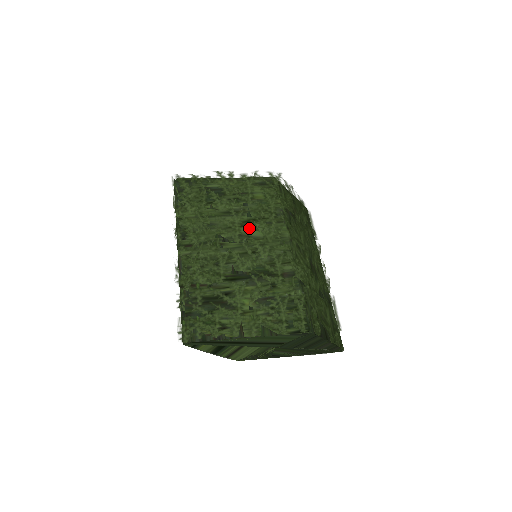
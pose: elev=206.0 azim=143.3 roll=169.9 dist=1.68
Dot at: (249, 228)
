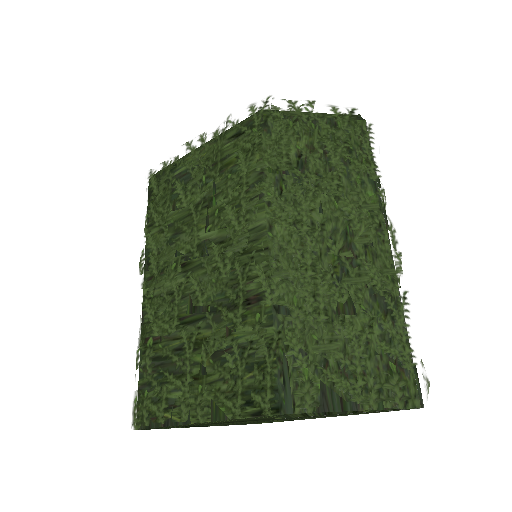
Dot at: (212, 226)
